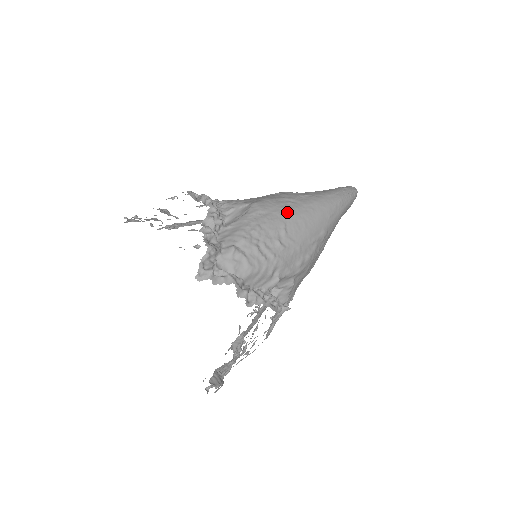
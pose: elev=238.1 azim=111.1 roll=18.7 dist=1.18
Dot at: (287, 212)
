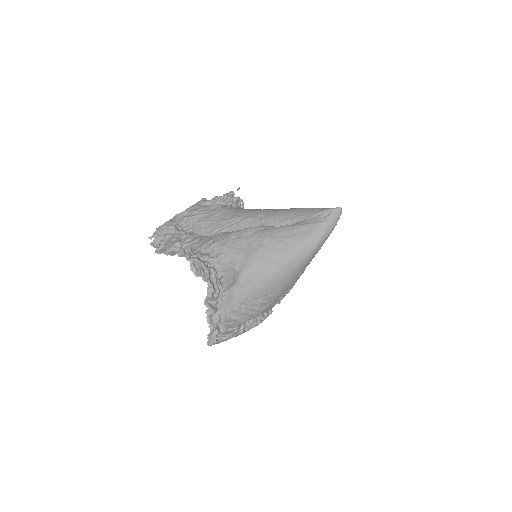
Dot at: (267, 279)
